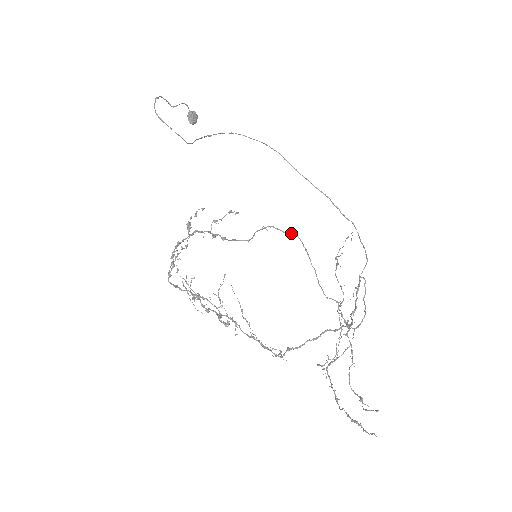
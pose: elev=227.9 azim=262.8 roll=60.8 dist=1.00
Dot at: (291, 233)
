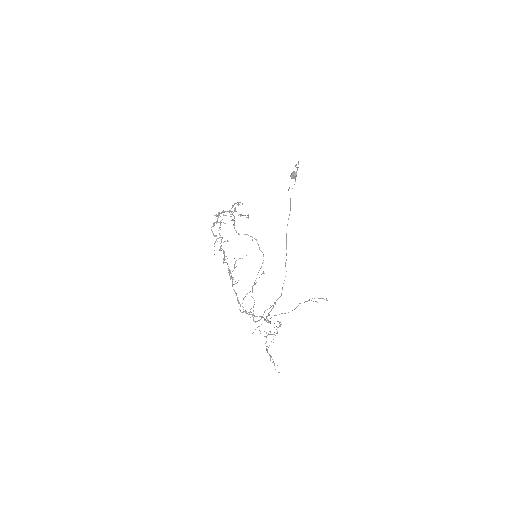
Dot at: occluded
